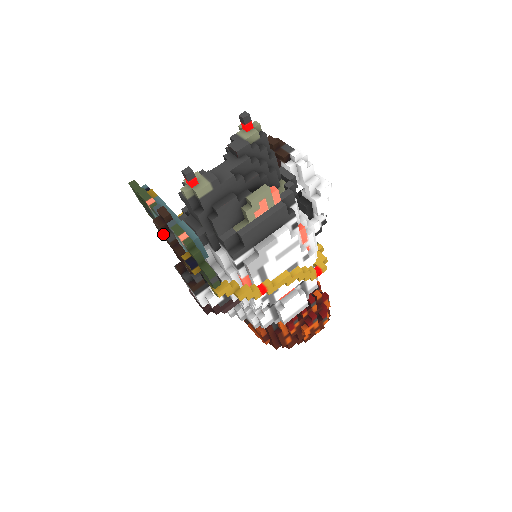
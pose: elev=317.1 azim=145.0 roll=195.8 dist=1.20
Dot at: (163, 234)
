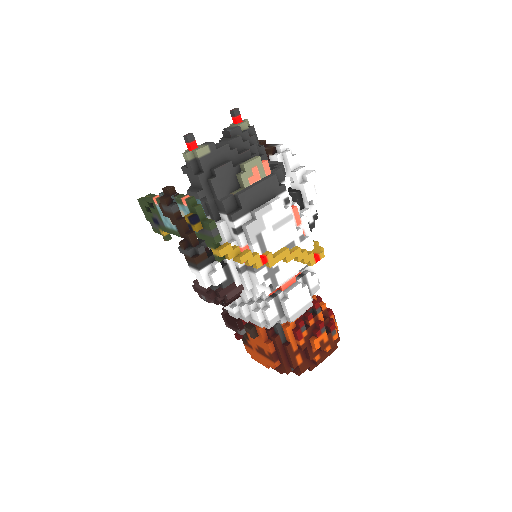
Dot at: (168, 208)
